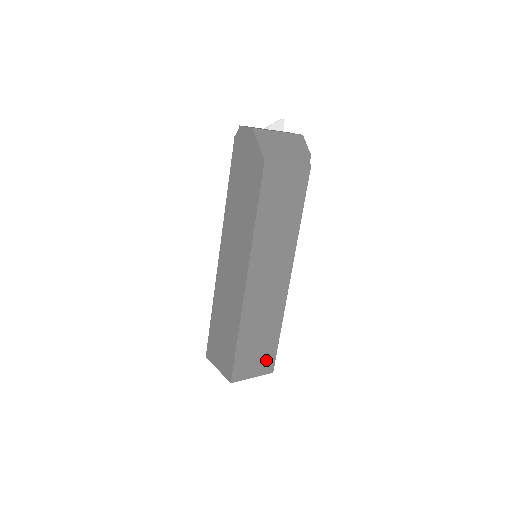
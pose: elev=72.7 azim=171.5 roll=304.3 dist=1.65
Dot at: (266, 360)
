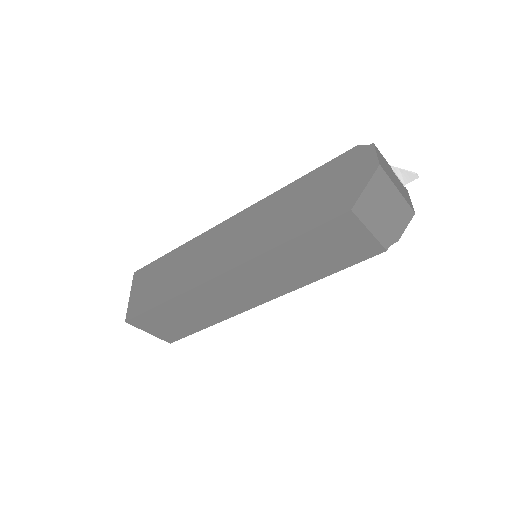
Dot at: (174, 332)
